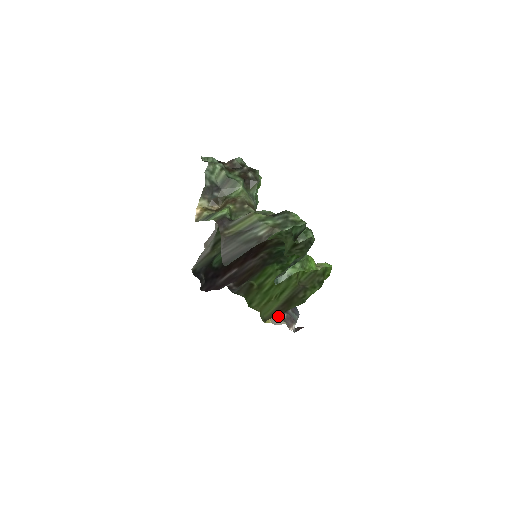
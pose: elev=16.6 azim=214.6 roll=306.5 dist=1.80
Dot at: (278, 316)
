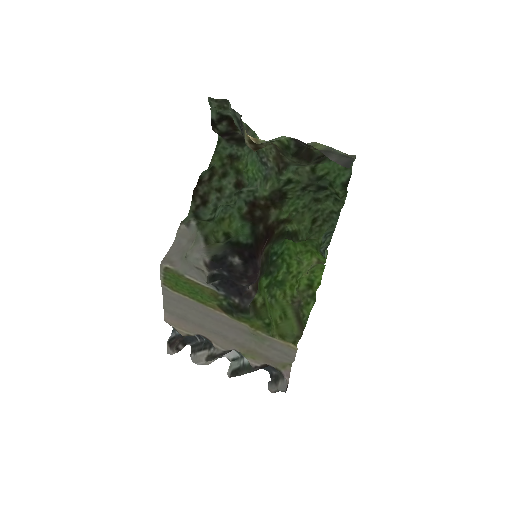
Dot at: (270, 364)
